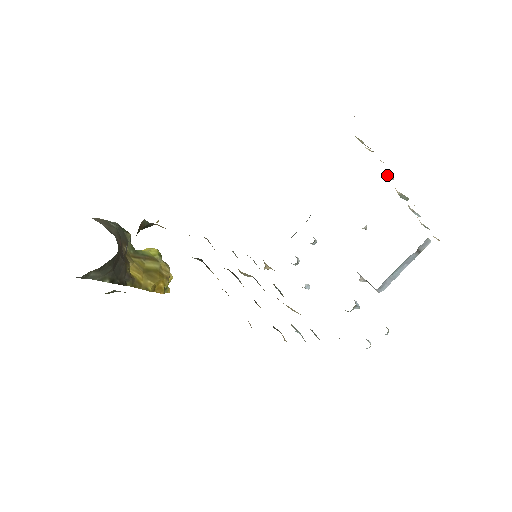
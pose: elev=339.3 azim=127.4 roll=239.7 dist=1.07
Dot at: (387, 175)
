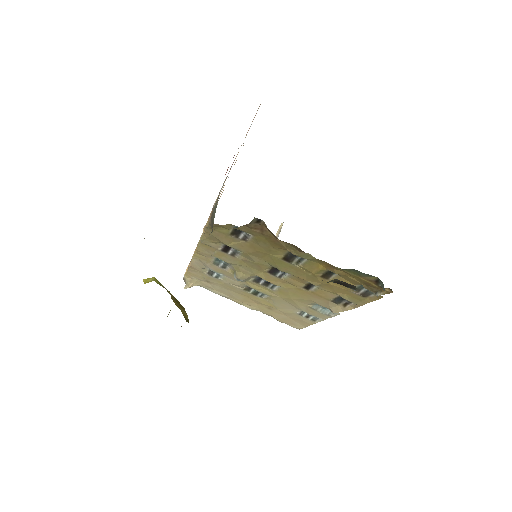
Dot at: occluded
